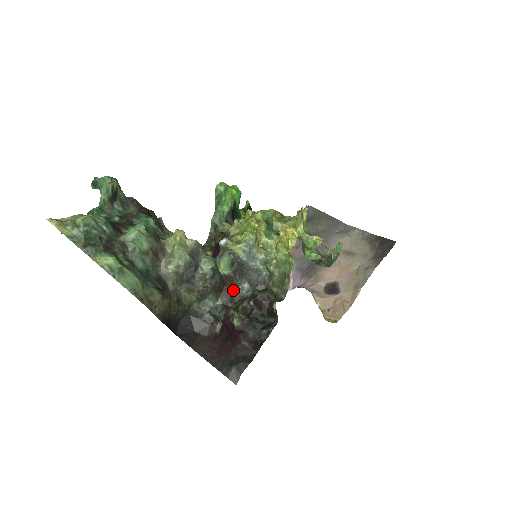
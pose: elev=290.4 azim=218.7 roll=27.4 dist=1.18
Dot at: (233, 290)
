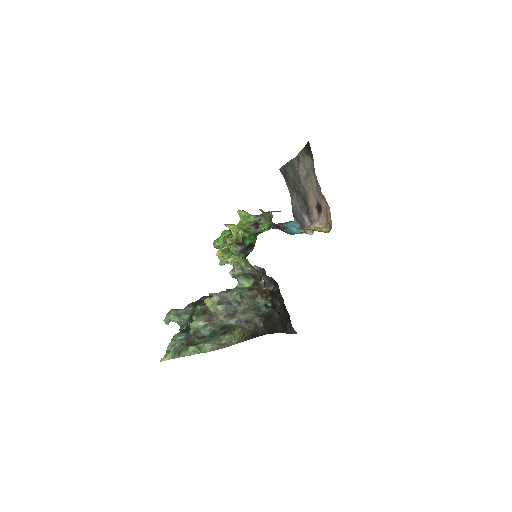
Dot at: (262, 287)
